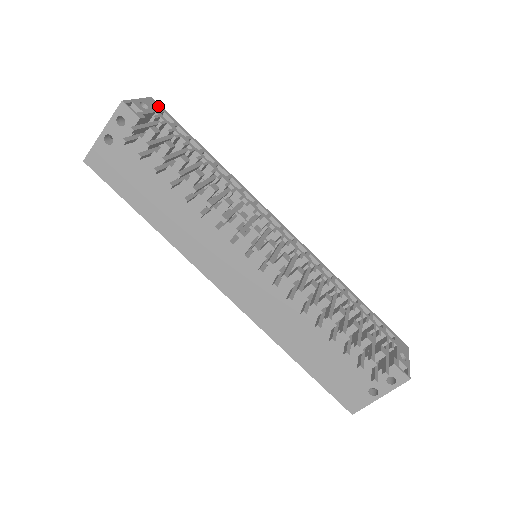
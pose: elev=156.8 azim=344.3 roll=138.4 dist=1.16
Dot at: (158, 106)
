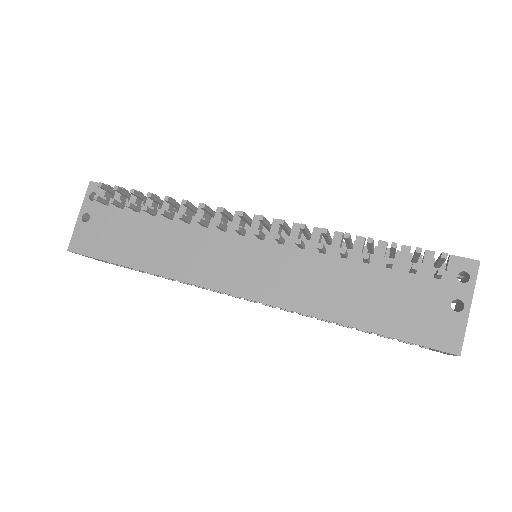
Dot at: occluded
